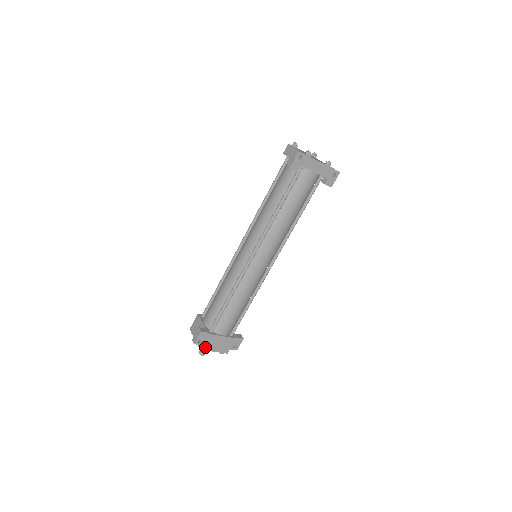
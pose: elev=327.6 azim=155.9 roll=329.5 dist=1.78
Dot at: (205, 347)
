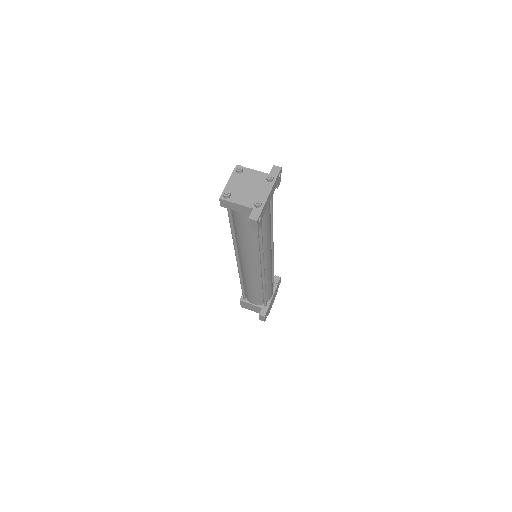
Dot at: (269, 312)
